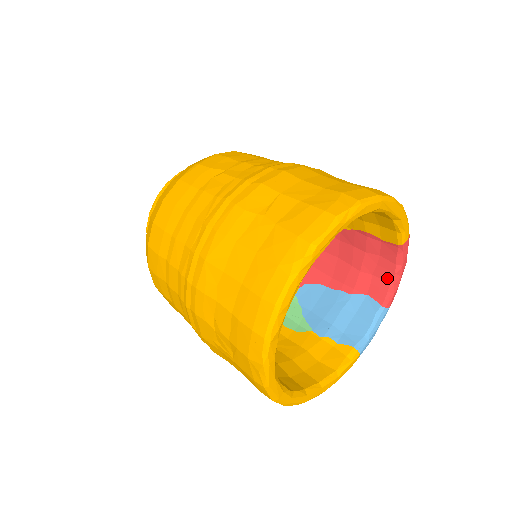
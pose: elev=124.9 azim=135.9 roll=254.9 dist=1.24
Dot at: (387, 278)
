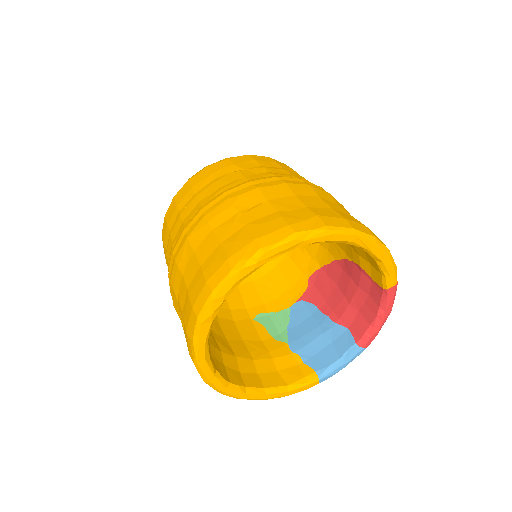
Dot at: (369, 318)
